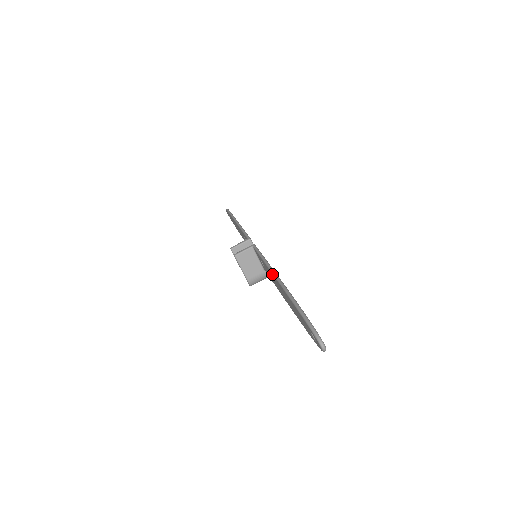
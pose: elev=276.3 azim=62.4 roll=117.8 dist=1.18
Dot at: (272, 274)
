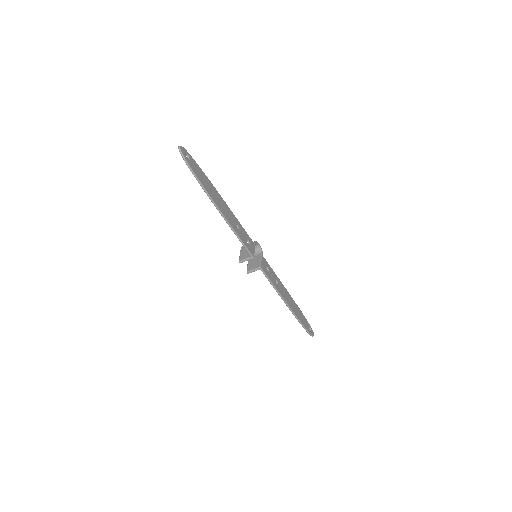
Dot at: (284, 302)
